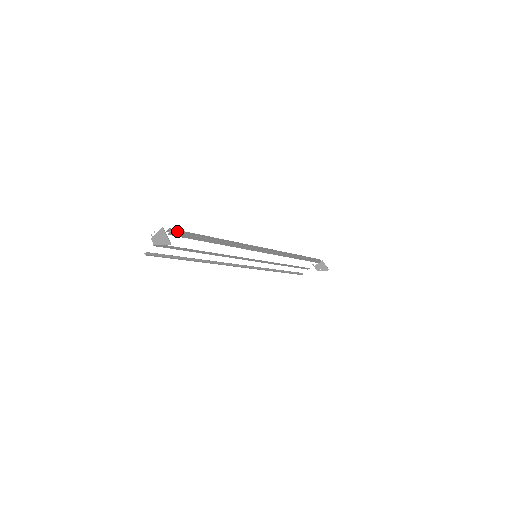
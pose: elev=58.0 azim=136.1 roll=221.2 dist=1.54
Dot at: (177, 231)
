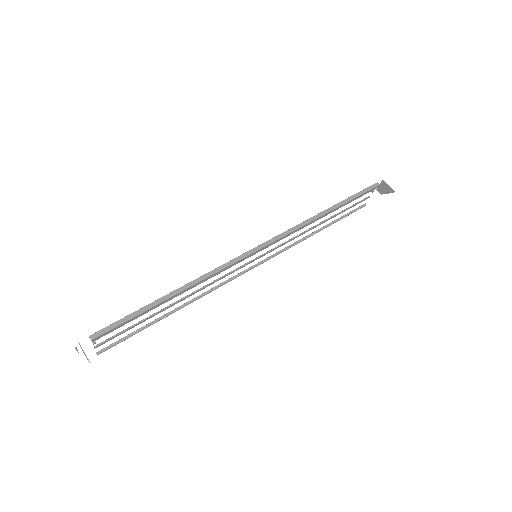
Dot at: (101, 332)
